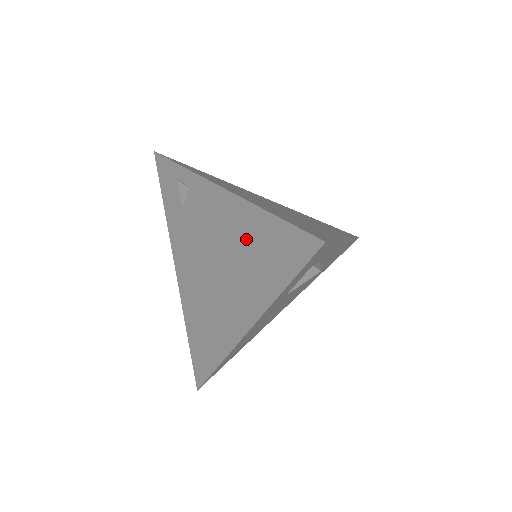
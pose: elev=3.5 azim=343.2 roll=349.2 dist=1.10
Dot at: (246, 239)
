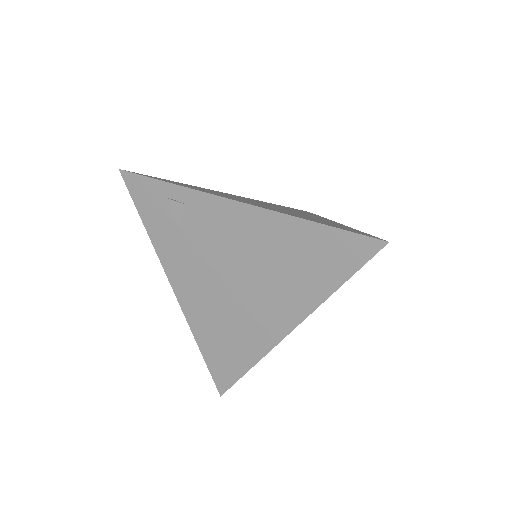
Dot at: (283, 249)
